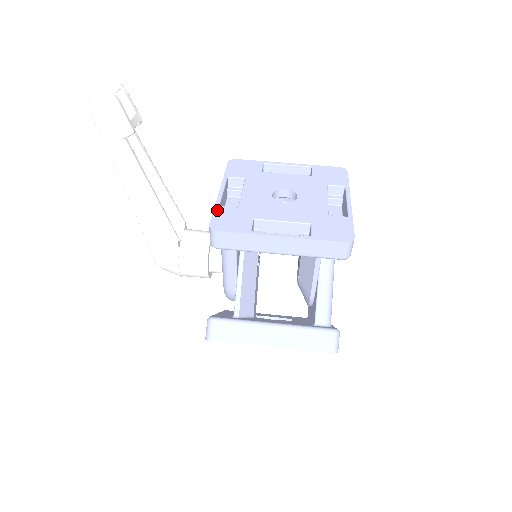
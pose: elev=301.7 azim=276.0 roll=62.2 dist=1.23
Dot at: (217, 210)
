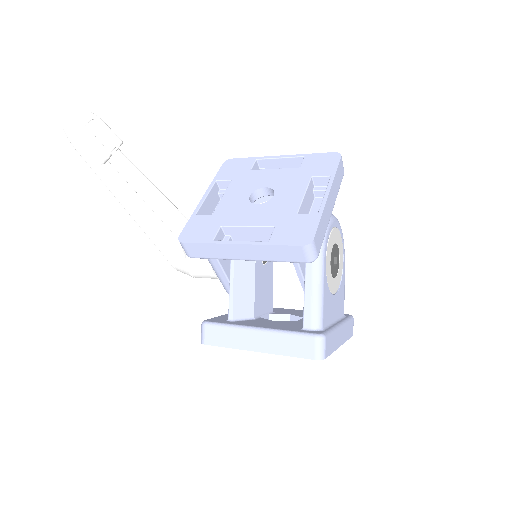
Dot at: (192, 219)
